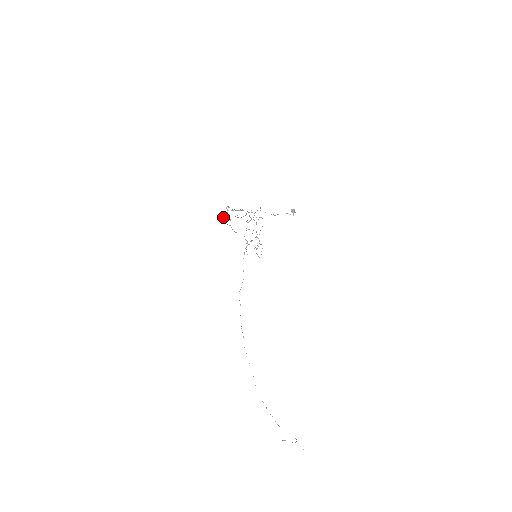
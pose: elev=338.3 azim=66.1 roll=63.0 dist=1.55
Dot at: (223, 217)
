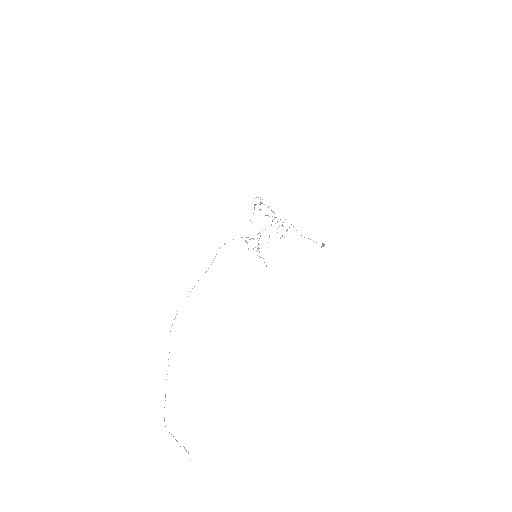
Dot at: (254, 204)
